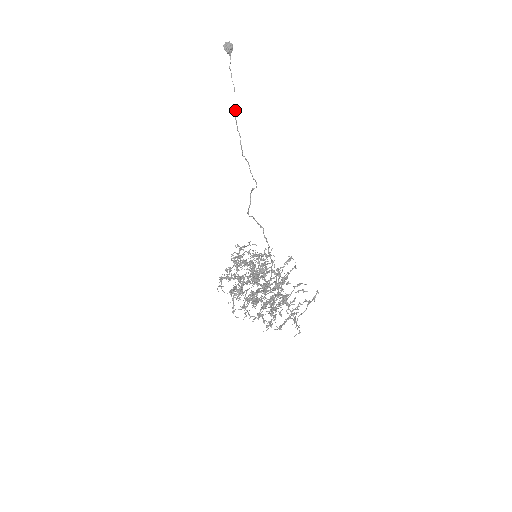
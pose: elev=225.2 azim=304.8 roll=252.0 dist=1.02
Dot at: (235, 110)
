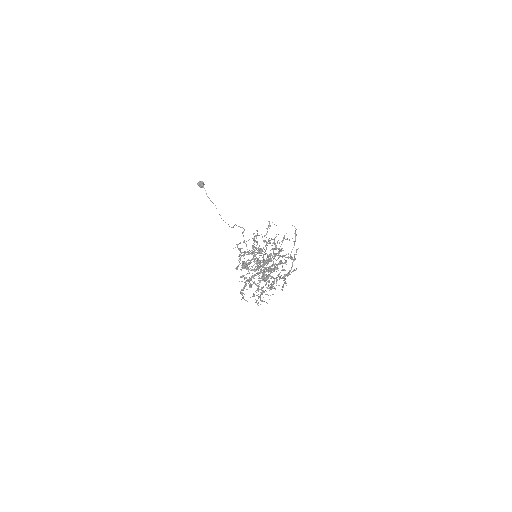
Dot at: (219, 214)
